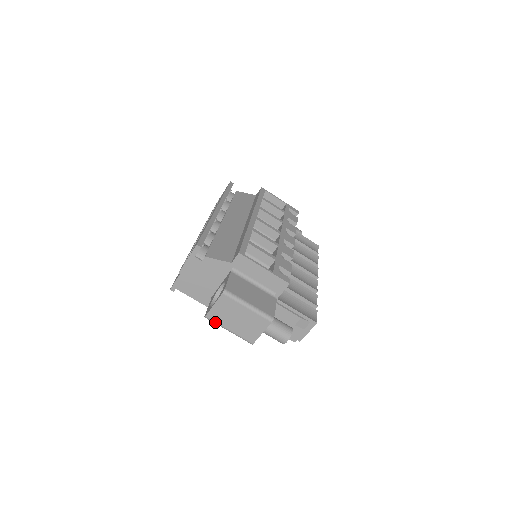
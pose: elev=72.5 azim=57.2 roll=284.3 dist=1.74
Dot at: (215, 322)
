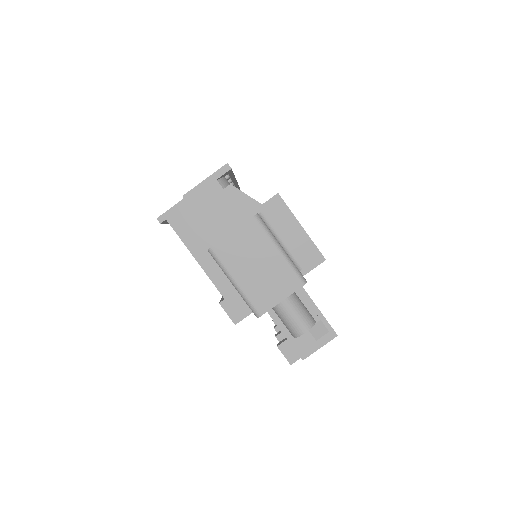
Dot at: (221, 261)
